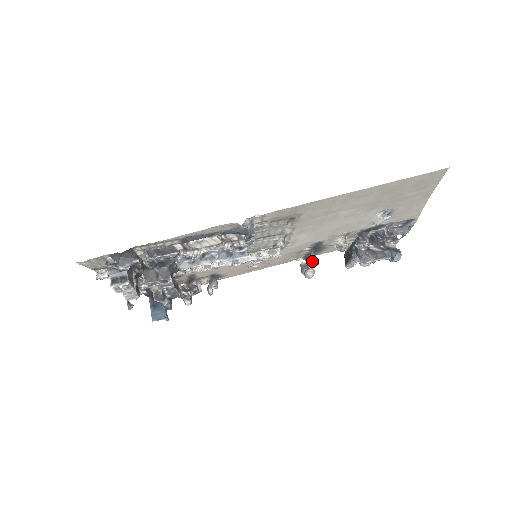
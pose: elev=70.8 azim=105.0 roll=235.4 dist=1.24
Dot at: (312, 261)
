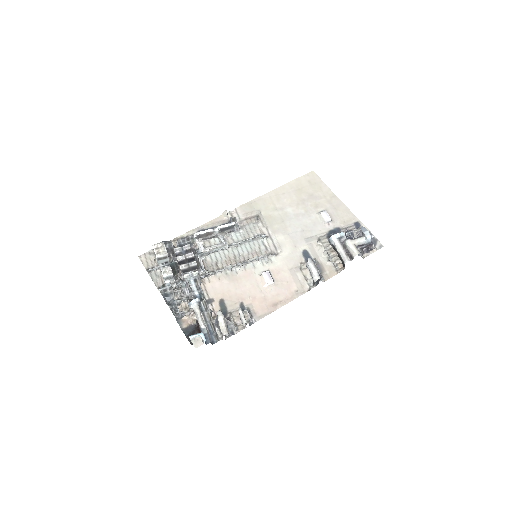
Dot at: occluded
